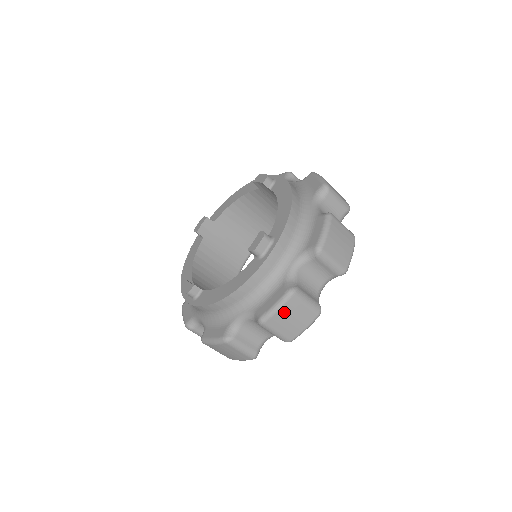
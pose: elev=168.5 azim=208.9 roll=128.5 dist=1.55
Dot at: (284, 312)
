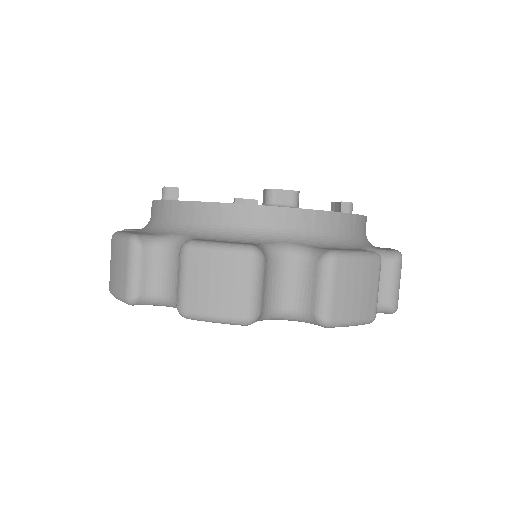
Dot at: (220, 261)
